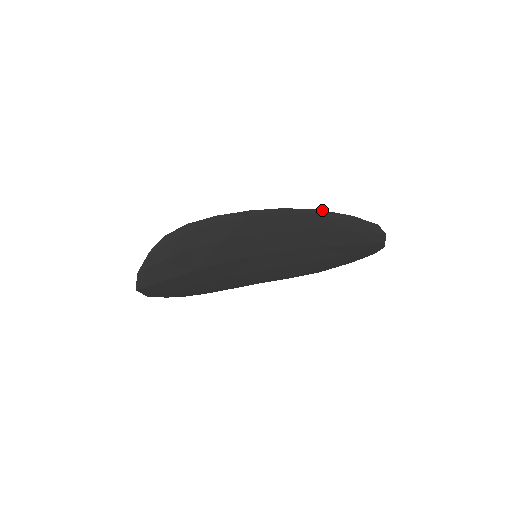
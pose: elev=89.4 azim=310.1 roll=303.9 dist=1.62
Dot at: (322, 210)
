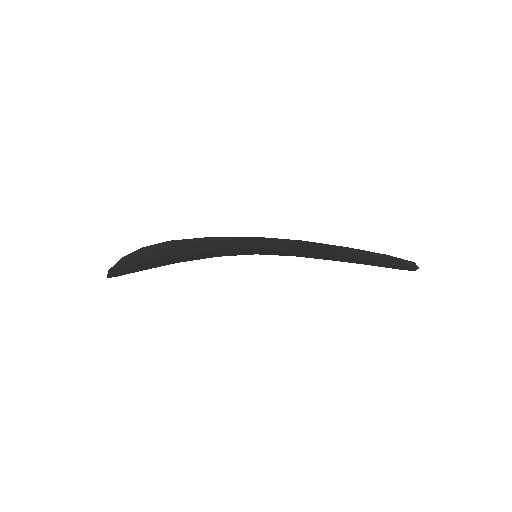
Dot at: occluded
